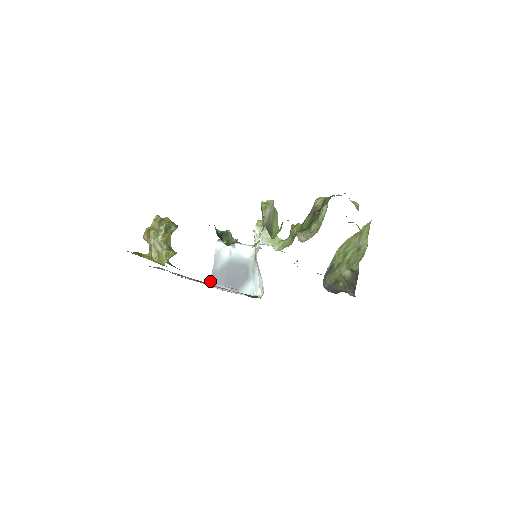
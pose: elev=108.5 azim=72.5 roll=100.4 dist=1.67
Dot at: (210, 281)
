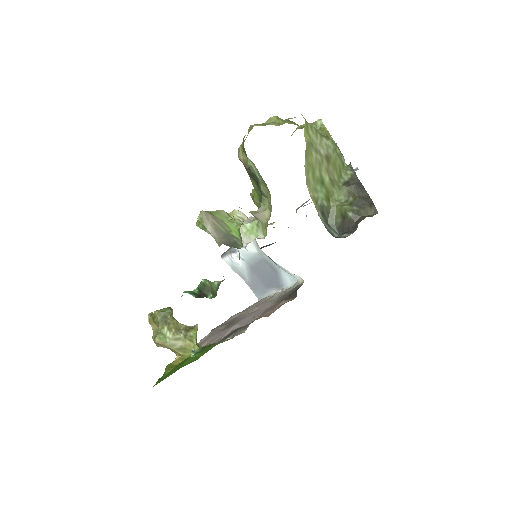
Dot at: (255, 295)
